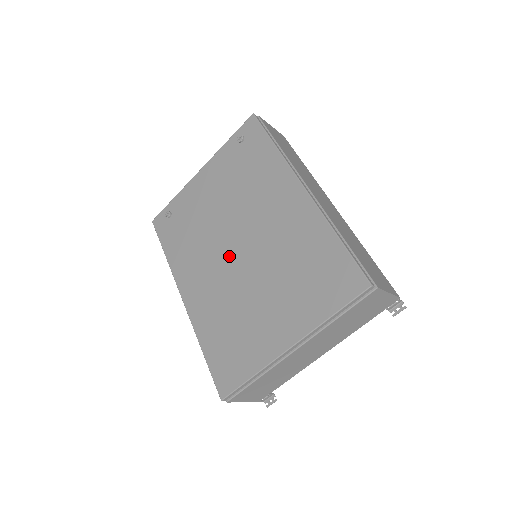
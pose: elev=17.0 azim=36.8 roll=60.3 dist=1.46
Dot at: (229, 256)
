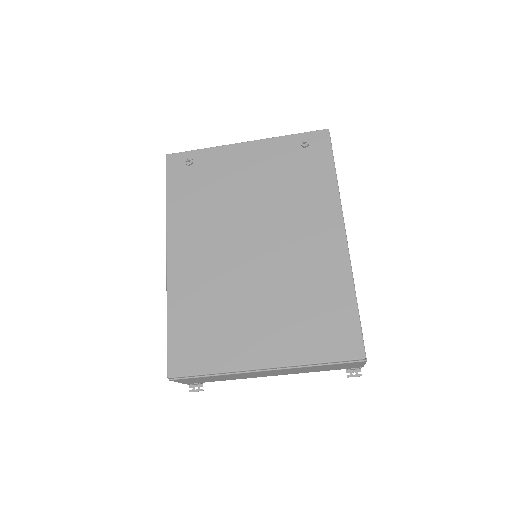
Dot at: (240, 247)
